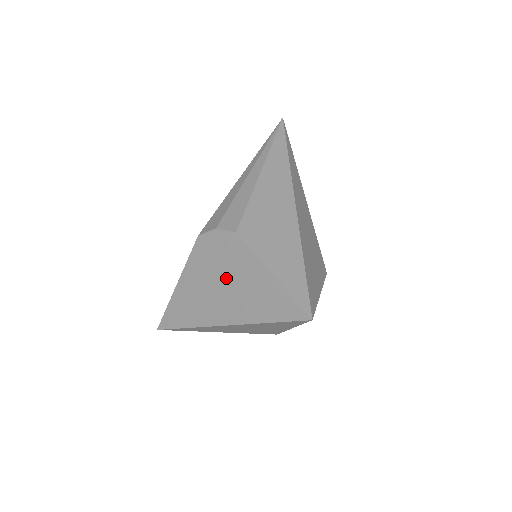
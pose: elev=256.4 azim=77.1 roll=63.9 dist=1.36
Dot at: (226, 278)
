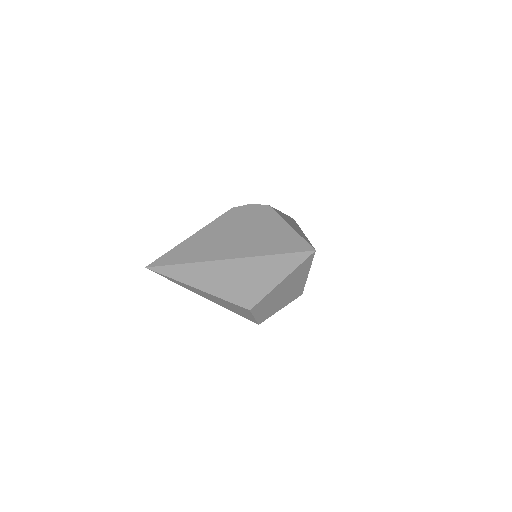
Dot at: (246, 230)
